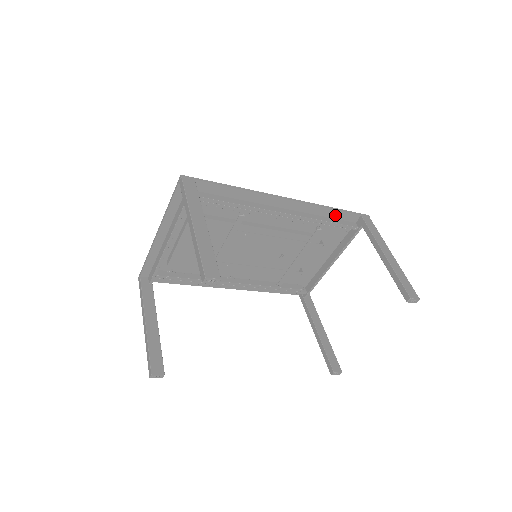
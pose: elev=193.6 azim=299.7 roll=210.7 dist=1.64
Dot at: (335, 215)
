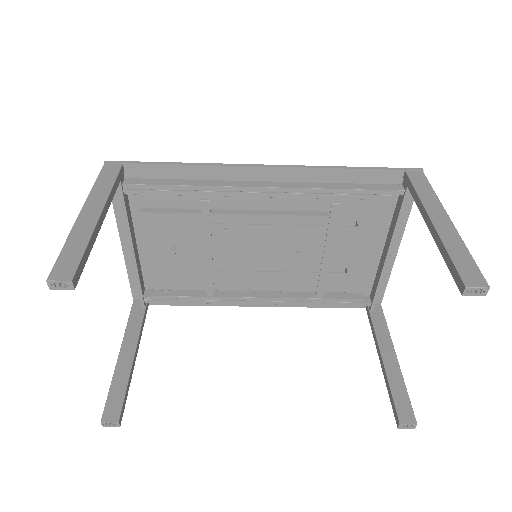
Dot at: (358, 178)
